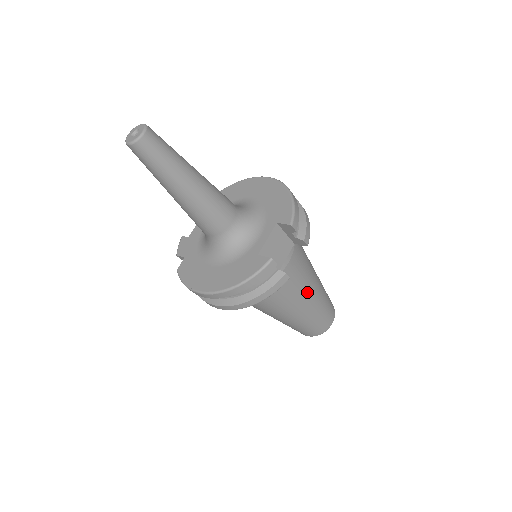
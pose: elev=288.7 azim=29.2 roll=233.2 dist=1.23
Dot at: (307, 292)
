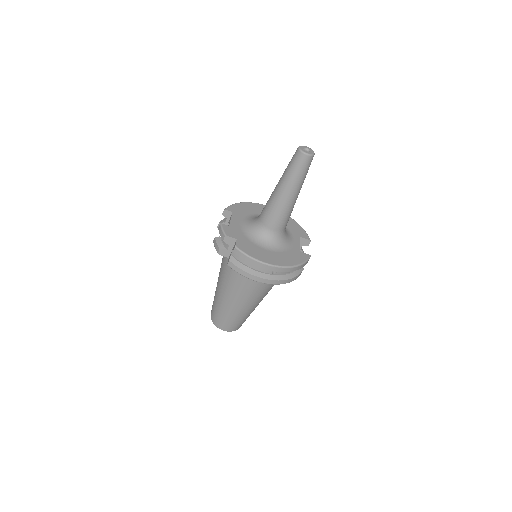
Dot at: occluded
